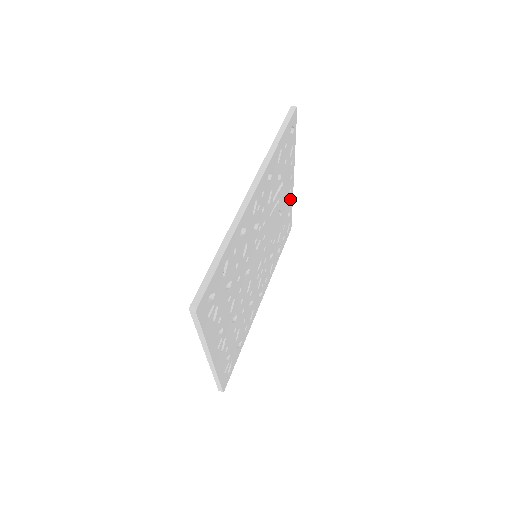
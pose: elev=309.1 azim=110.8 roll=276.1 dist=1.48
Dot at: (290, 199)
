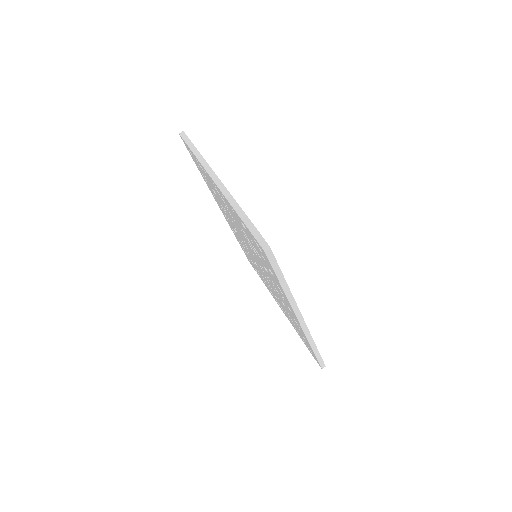
Dot at: occluded
